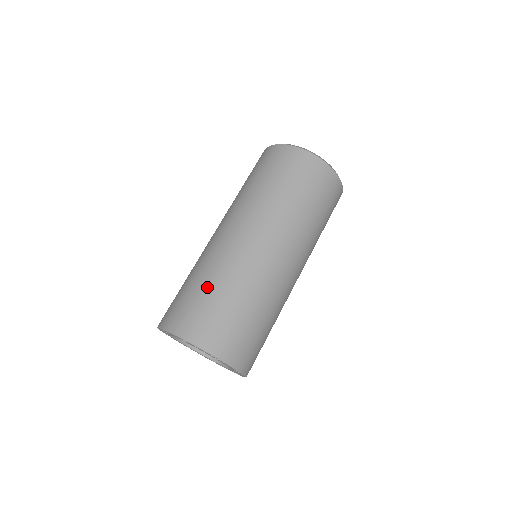
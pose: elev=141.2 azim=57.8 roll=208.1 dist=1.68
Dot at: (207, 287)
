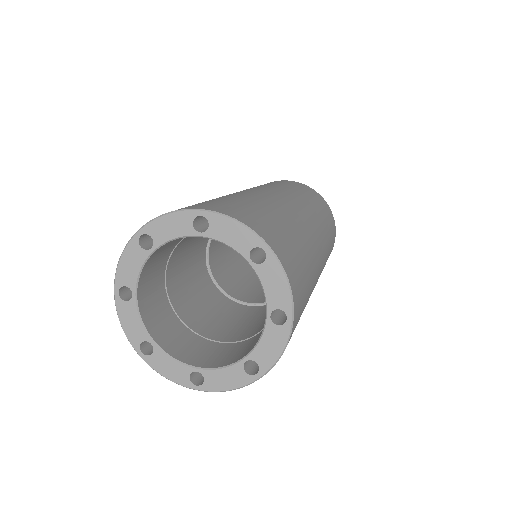
Dot at: (227, 198)
